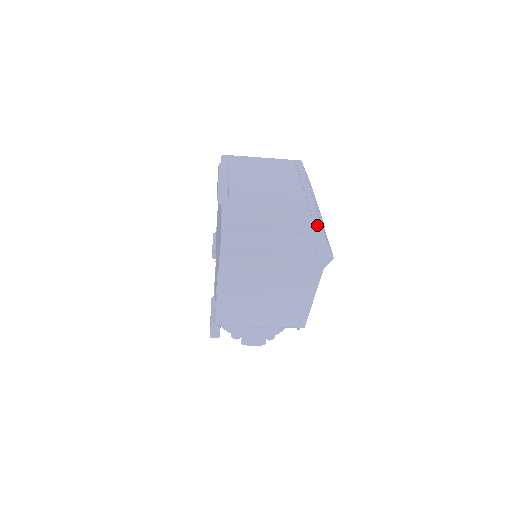
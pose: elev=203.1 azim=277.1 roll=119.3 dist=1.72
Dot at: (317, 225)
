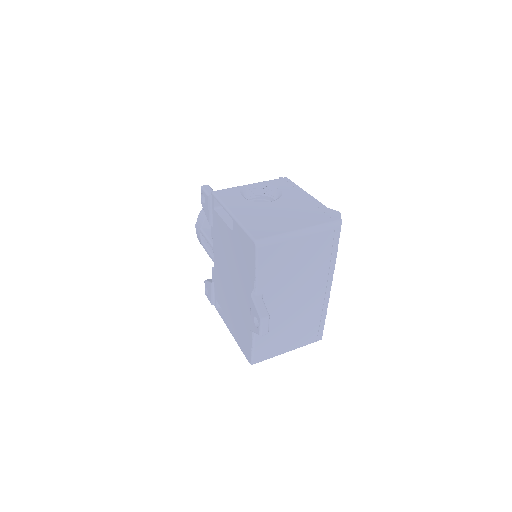
Dot at: (321, 329)
